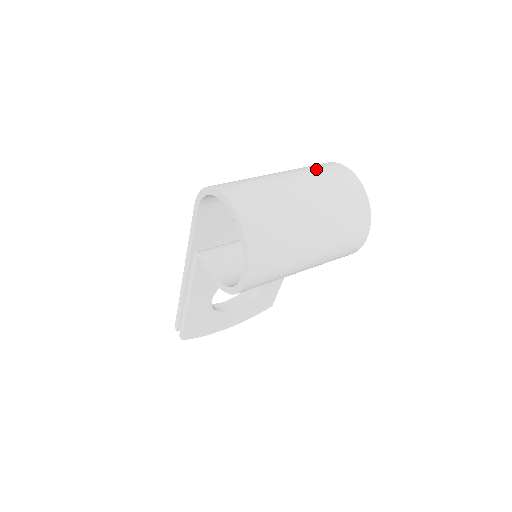
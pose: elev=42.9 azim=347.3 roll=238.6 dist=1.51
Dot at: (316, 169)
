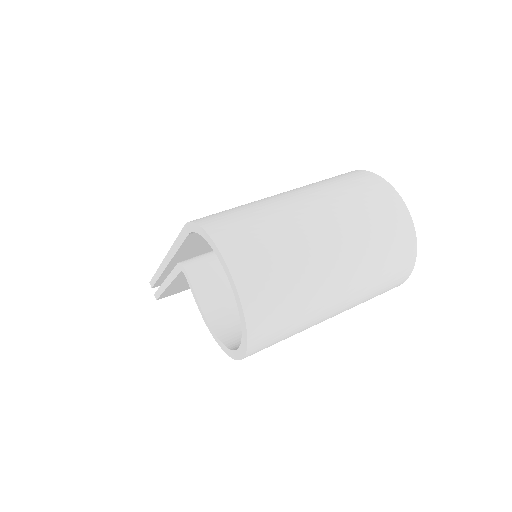
Dot at: (360, 202)
